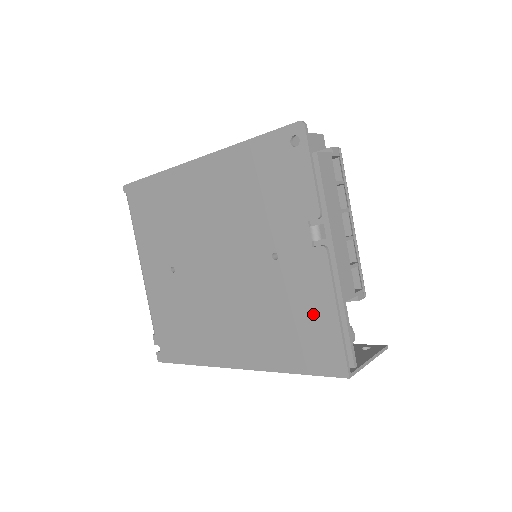
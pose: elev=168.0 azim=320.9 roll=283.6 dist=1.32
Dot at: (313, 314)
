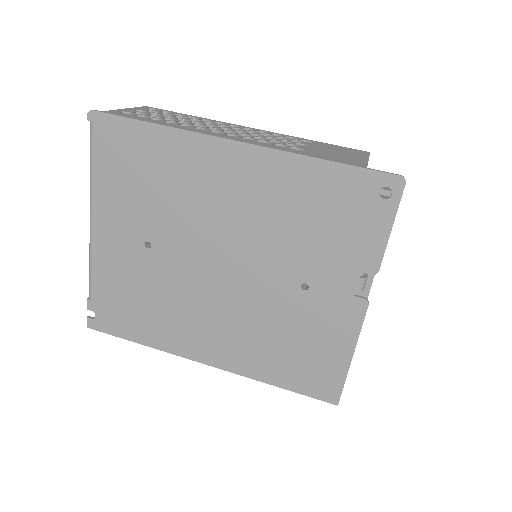
Dot at: (325, 349)
